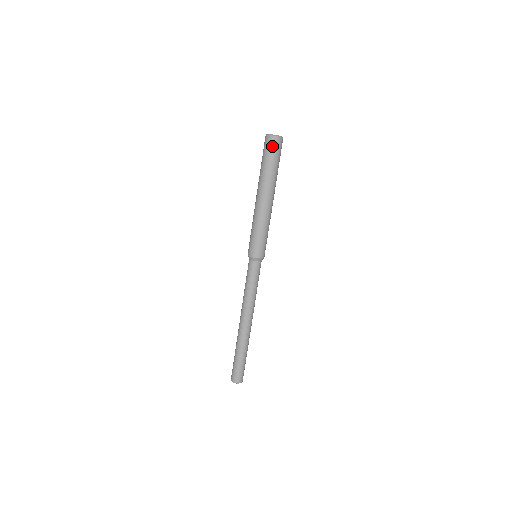
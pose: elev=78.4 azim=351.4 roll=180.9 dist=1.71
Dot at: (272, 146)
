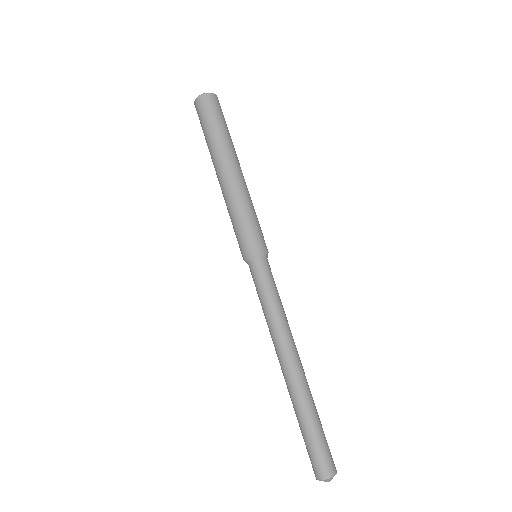
Dot at: (218, 105)
